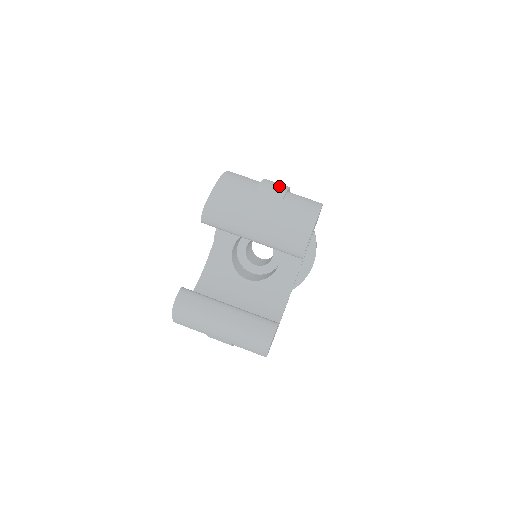
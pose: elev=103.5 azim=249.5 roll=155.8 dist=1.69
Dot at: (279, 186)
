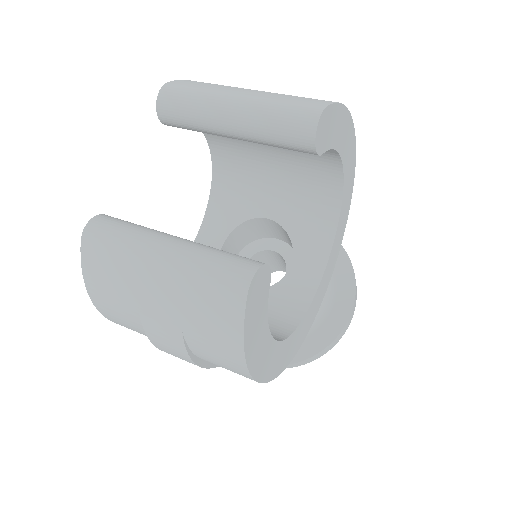
Dot at: occluded
